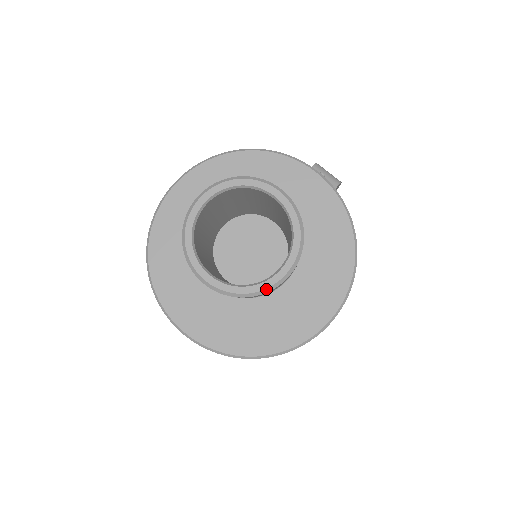
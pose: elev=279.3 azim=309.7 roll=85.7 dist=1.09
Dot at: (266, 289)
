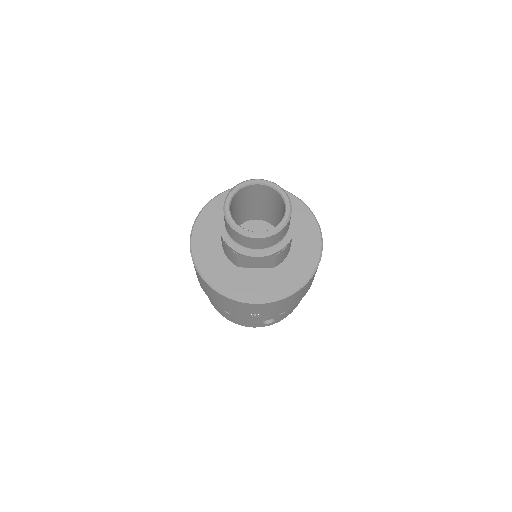
Dot at: (287, 220)
